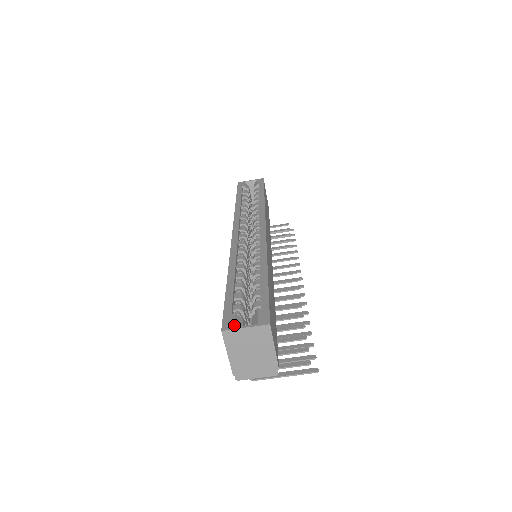
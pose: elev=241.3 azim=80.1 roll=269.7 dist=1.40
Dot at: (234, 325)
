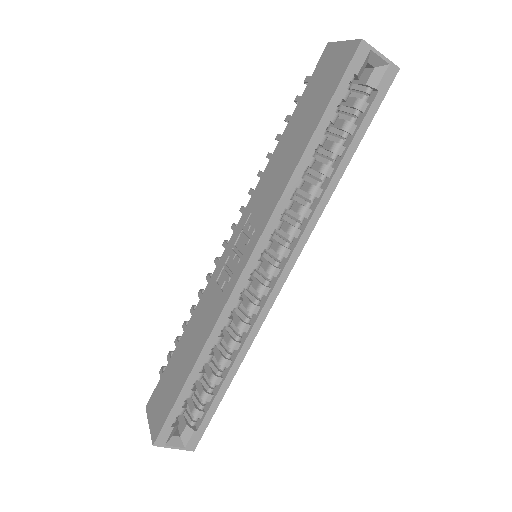
Dot at: (166, 442)
